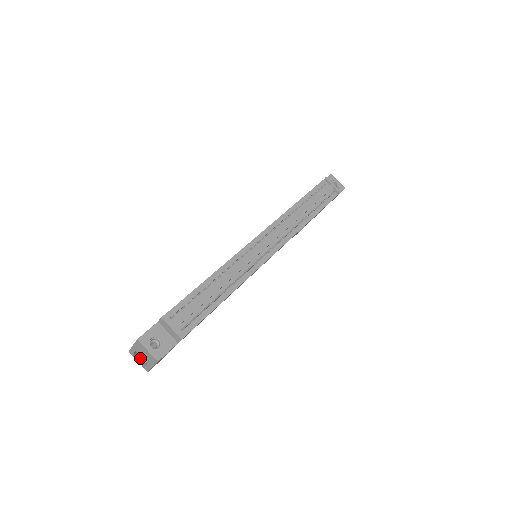
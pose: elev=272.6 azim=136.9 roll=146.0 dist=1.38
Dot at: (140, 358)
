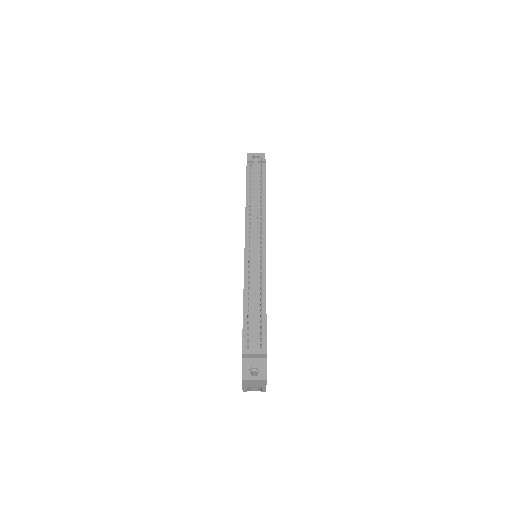
Dot at: (252, 388)
